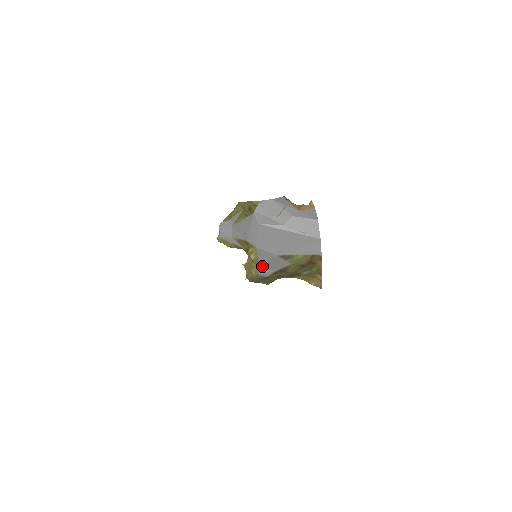
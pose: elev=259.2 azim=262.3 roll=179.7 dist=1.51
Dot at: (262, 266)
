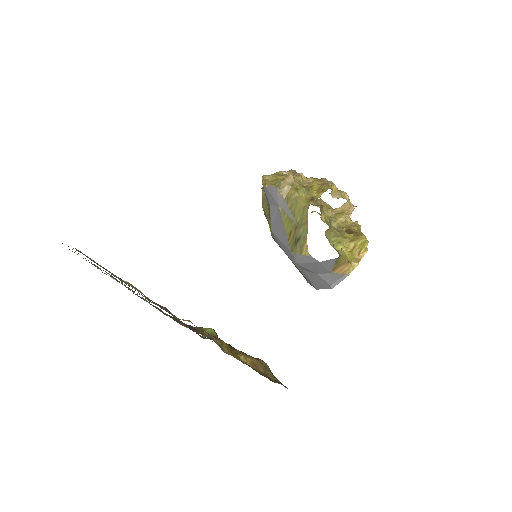
Dot at: occluded
